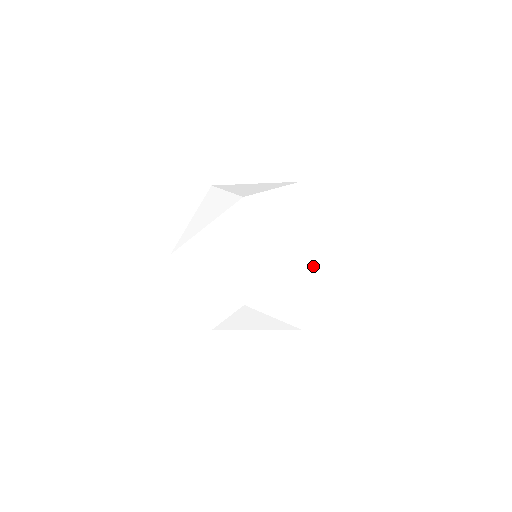
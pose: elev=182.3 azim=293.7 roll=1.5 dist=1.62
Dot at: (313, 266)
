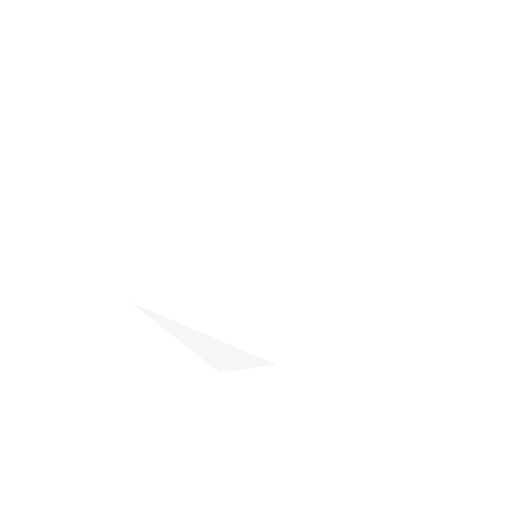
Dot at: (361, 268)
